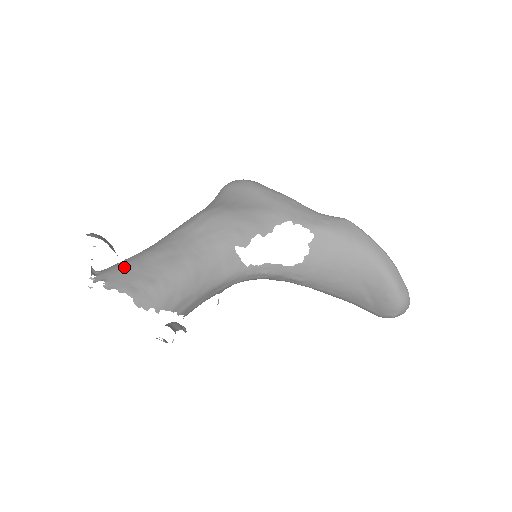
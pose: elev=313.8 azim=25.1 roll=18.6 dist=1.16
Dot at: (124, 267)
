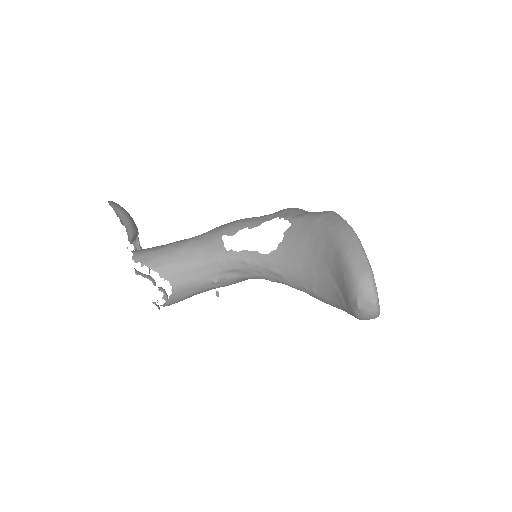
Dot at: occluded
